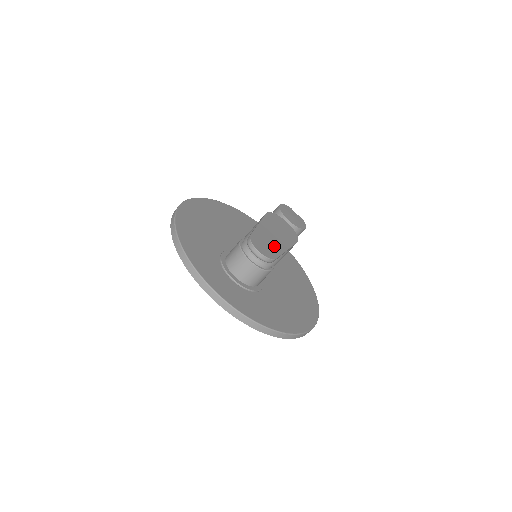
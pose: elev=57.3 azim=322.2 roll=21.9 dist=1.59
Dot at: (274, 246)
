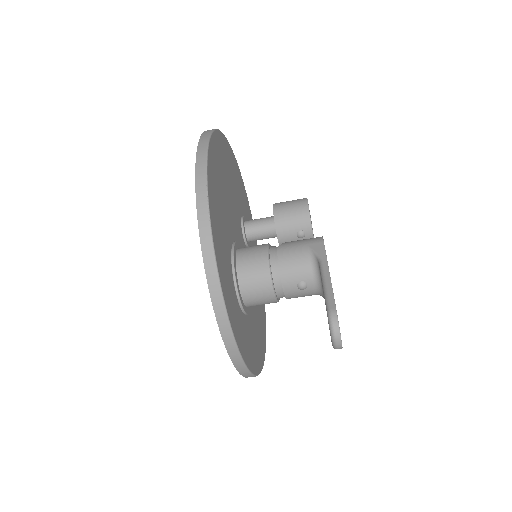
Dot at: occluded
